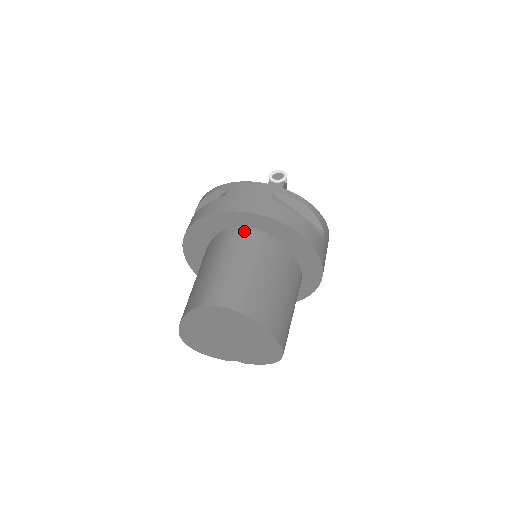
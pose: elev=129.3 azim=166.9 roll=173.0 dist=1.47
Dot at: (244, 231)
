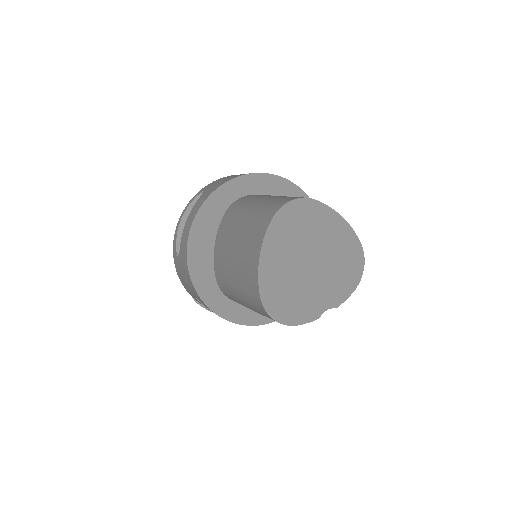
Dot at: (246, 197)
